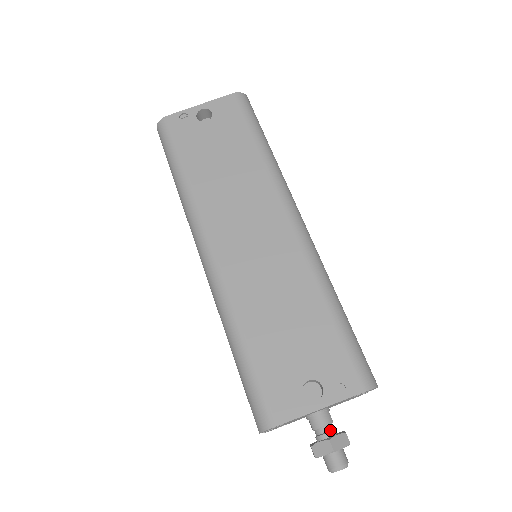
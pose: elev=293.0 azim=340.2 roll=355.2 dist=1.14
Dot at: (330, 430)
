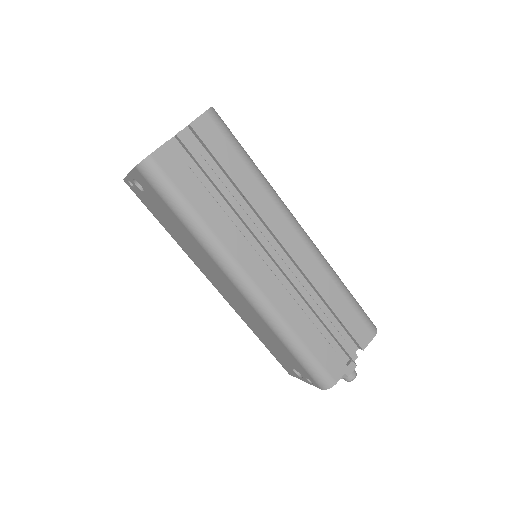
Dot at: occluded
